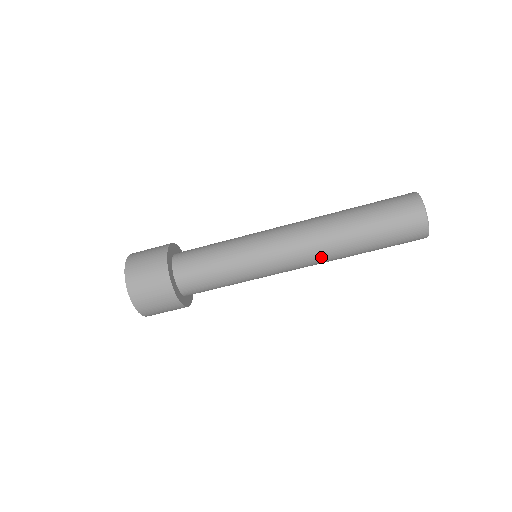
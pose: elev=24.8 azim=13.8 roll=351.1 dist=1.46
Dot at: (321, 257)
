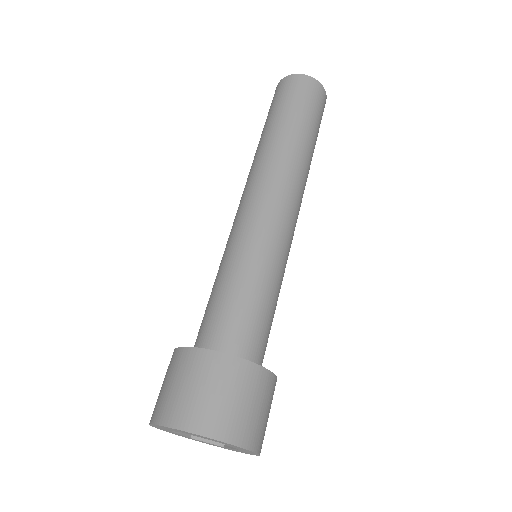
Dot at: (283, 170)
